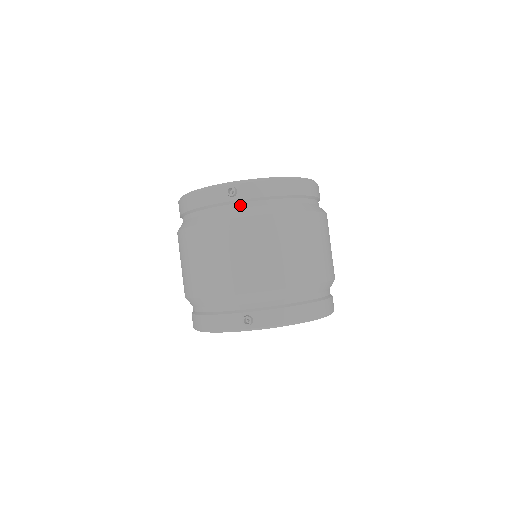
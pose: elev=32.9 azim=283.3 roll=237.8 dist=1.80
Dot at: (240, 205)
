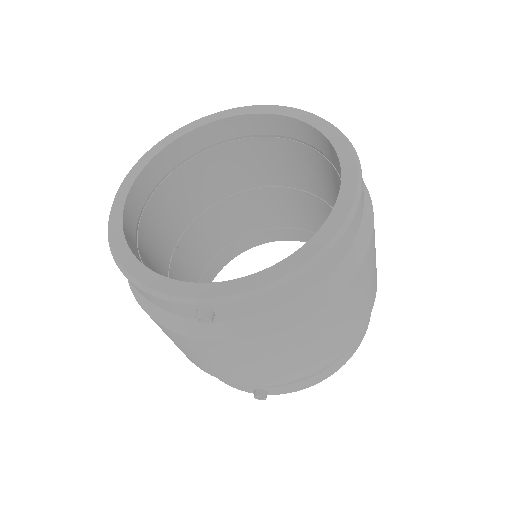
Dot at: (224, 319)
